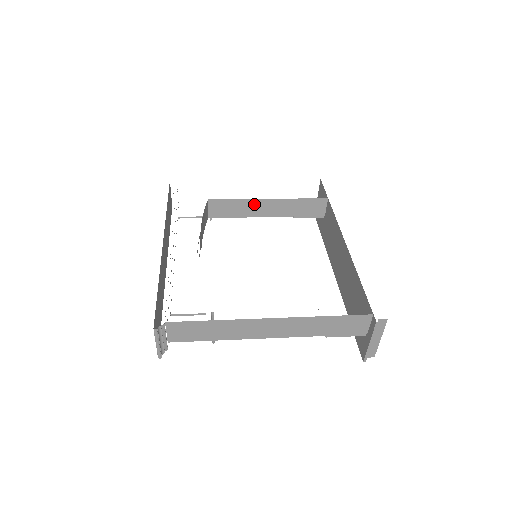
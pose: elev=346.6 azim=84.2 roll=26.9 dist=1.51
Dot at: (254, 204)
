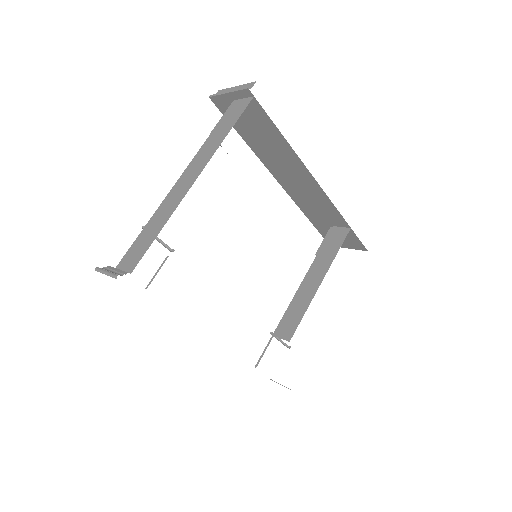
Dot at: occluded
